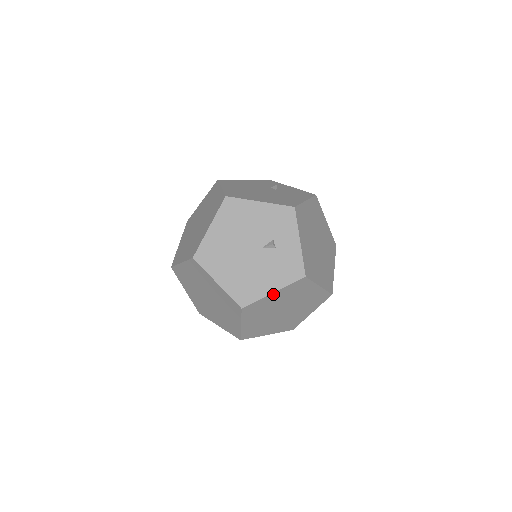
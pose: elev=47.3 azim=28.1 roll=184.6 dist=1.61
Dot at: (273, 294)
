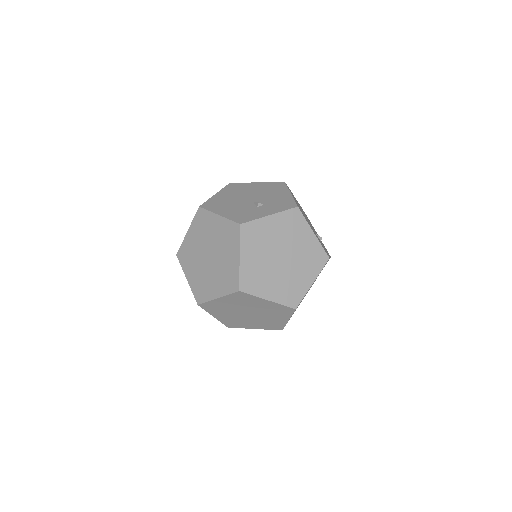
Dot at: (218, 217)
